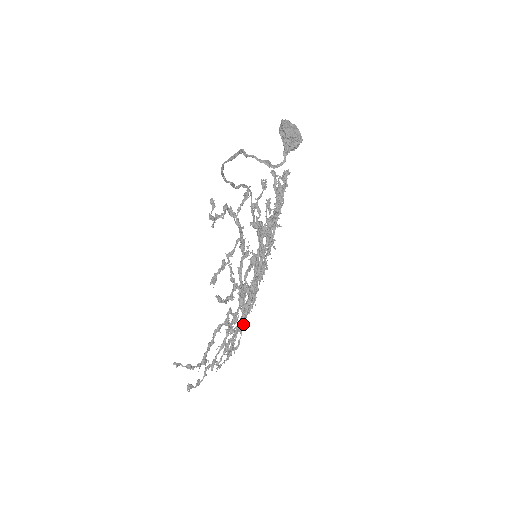
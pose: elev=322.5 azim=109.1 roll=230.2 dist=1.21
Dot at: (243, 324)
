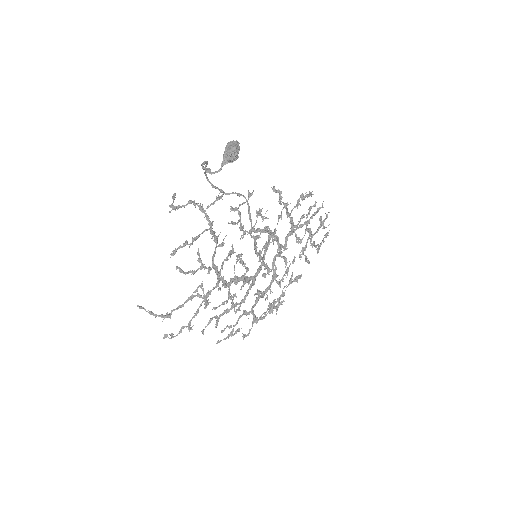
Dot at: (232, 308)
